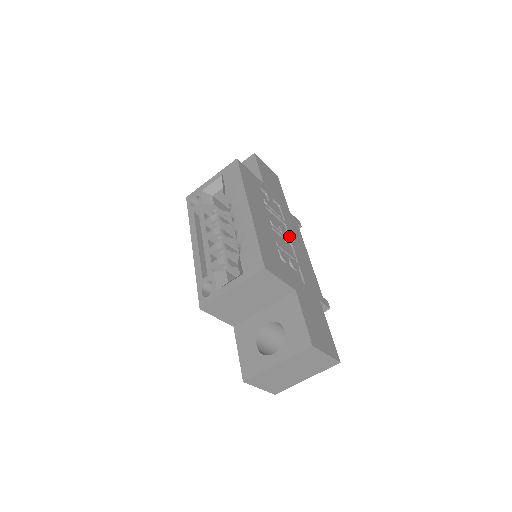
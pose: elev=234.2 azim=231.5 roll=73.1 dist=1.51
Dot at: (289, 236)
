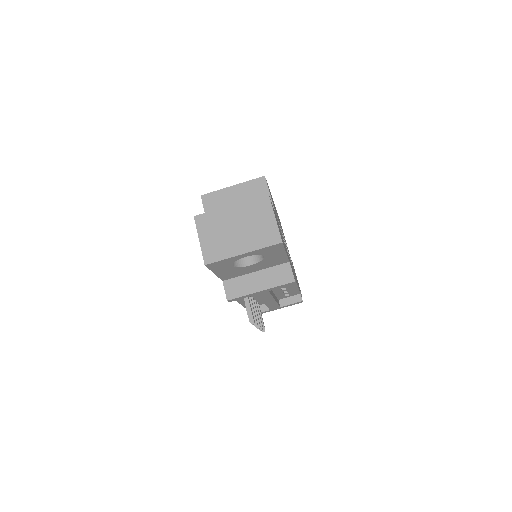
Dot at: occluded
